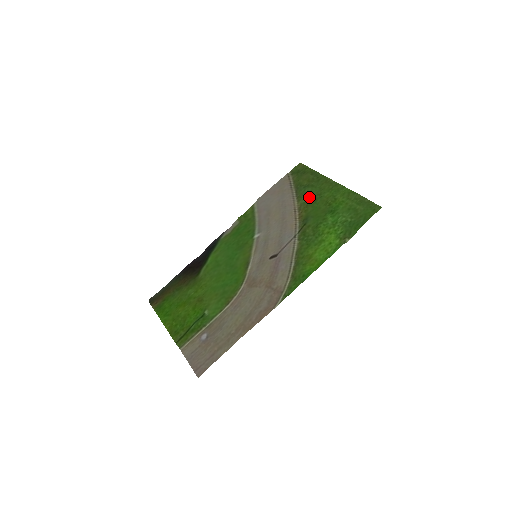
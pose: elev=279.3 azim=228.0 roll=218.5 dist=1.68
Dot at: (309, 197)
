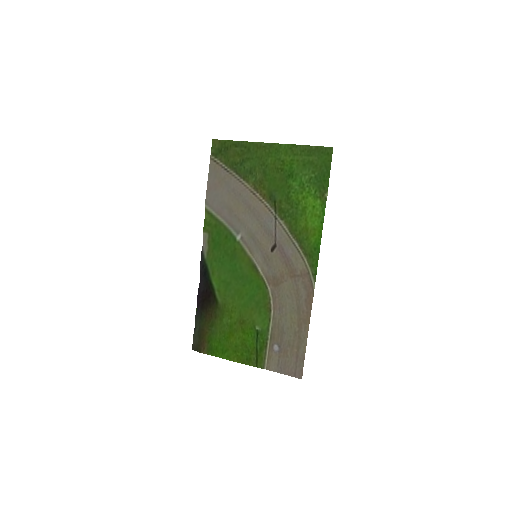
Dot at: (255, 173)
